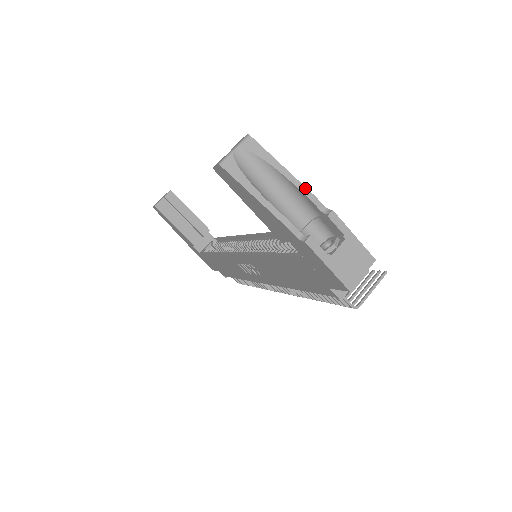
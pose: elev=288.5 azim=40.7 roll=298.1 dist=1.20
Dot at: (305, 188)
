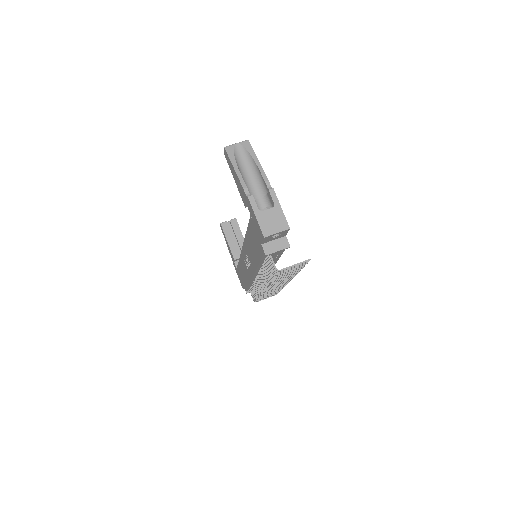
Dot at: (265, 174)
